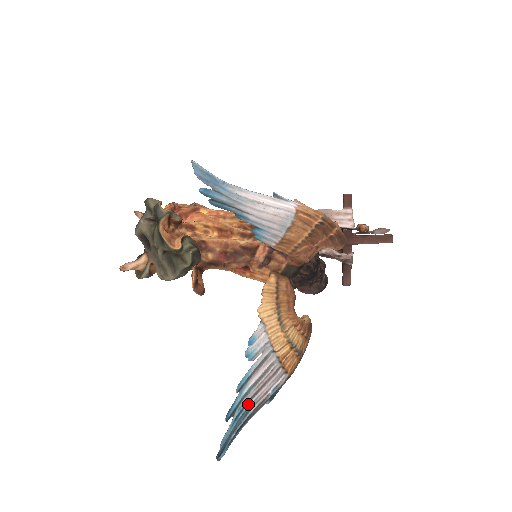
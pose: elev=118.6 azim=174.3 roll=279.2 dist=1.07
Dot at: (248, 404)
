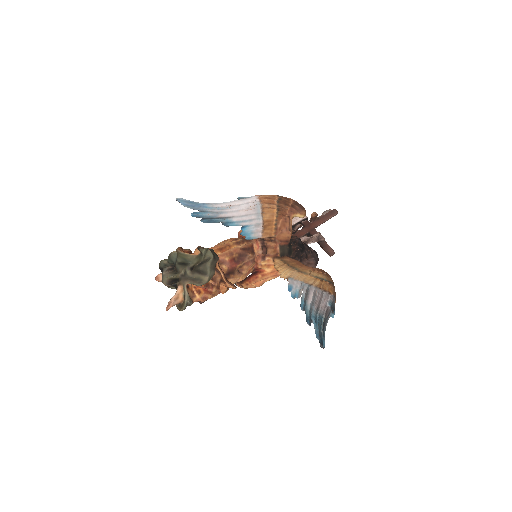
Dot at: (317, 314)
